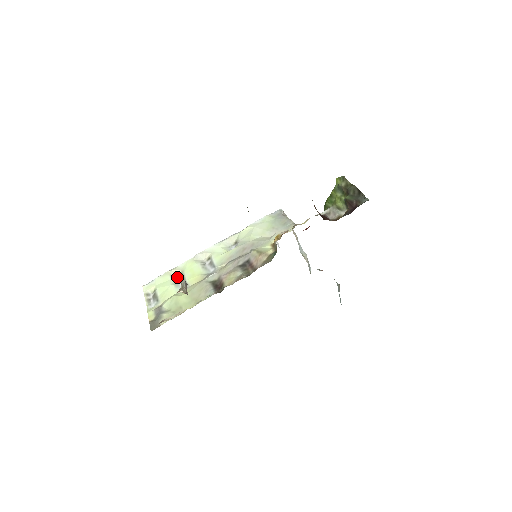
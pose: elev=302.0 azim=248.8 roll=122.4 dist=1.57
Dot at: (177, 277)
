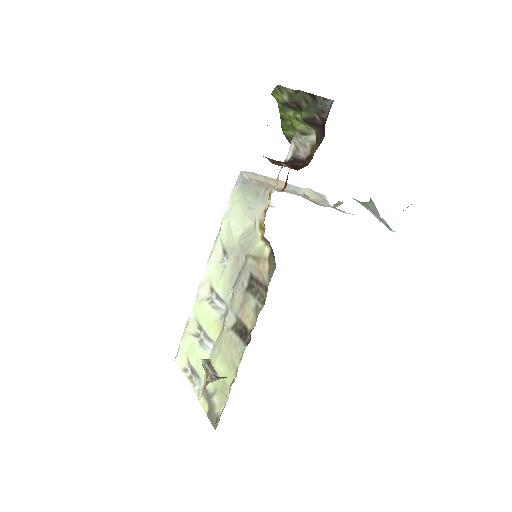
Dot at: (197, 332)
